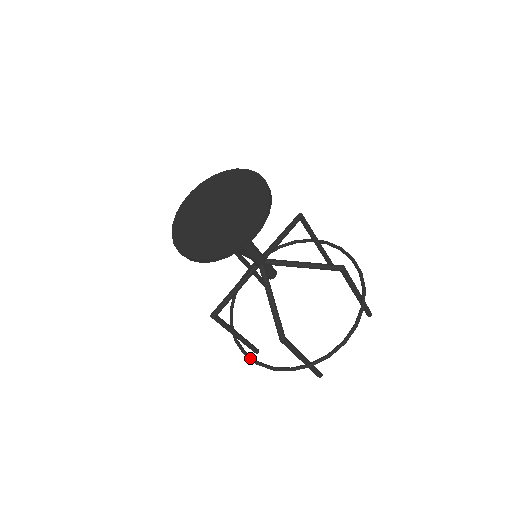
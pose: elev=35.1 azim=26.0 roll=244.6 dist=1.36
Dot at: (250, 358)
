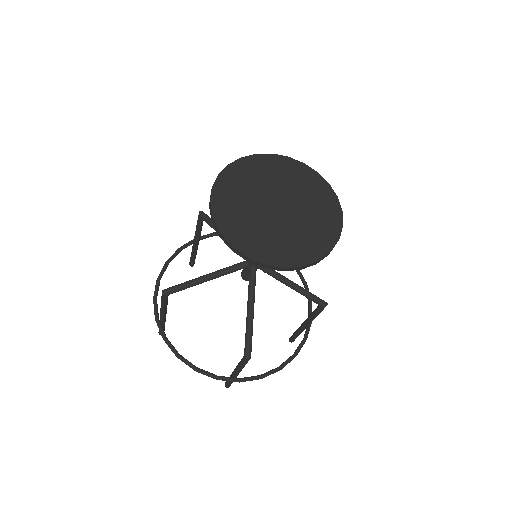
Dot at: (172, 347)
